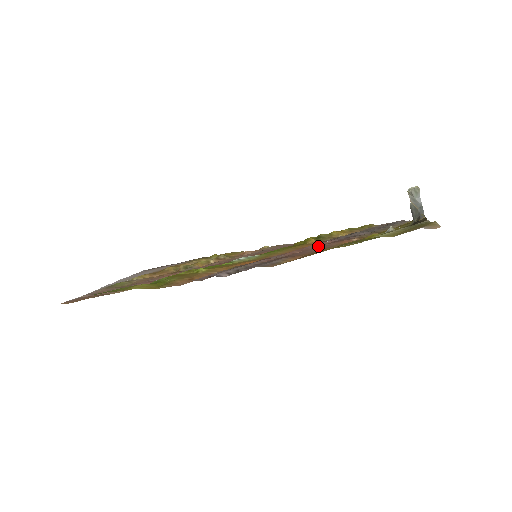
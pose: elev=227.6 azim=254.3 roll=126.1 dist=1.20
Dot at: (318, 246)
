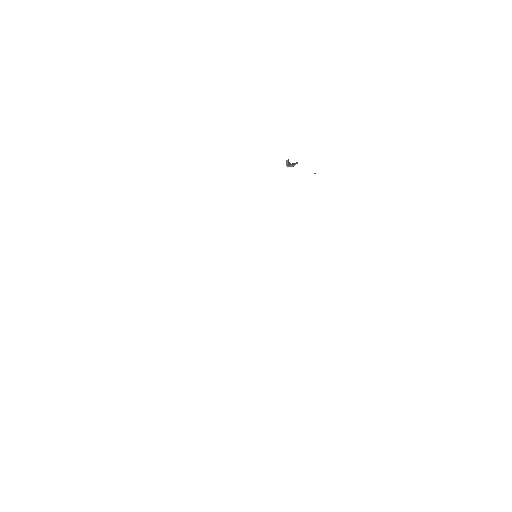
Dot at: occluded
